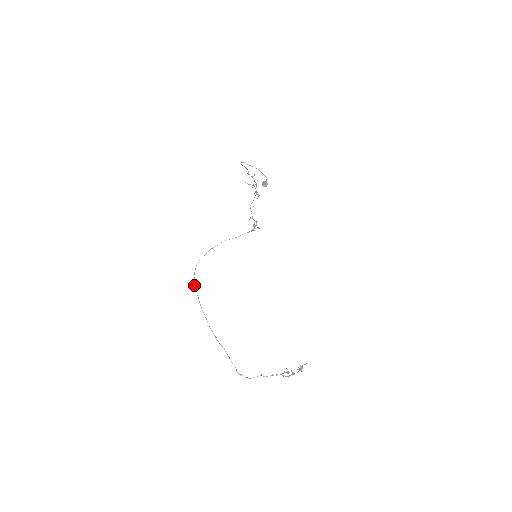
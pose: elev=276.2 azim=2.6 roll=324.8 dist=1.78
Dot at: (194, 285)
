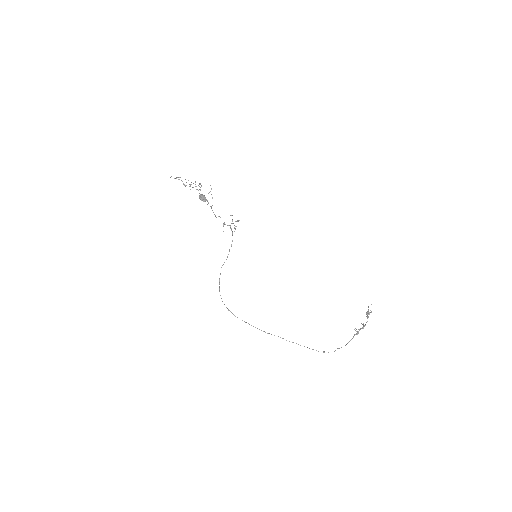
Dot at: occluded
